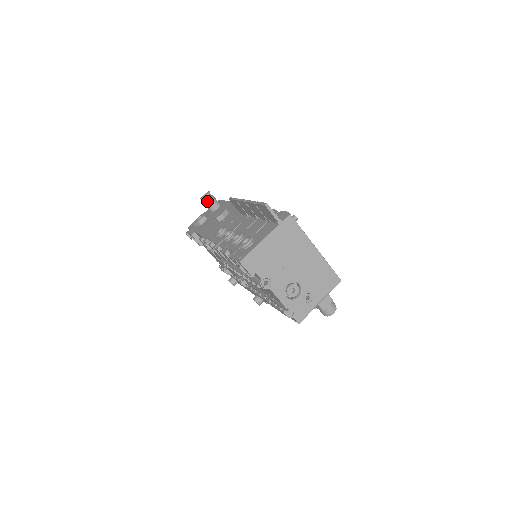
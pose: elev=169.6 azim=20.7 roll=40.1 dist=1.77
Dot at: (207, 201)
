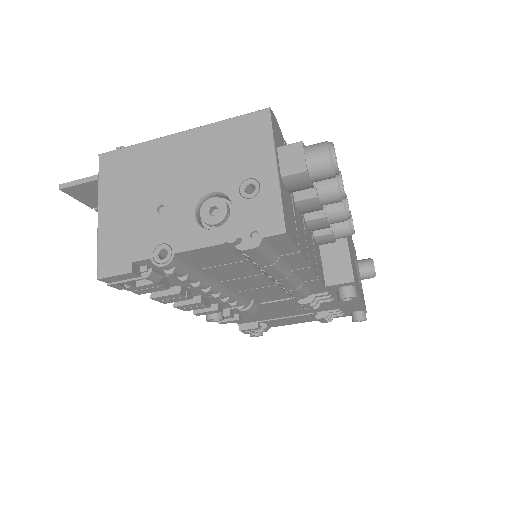
Dot at: occluded
